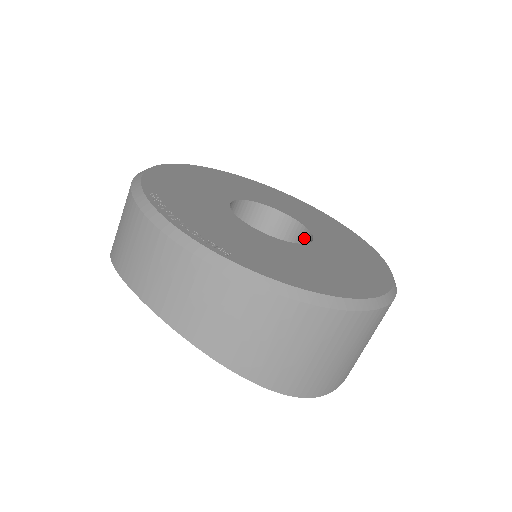
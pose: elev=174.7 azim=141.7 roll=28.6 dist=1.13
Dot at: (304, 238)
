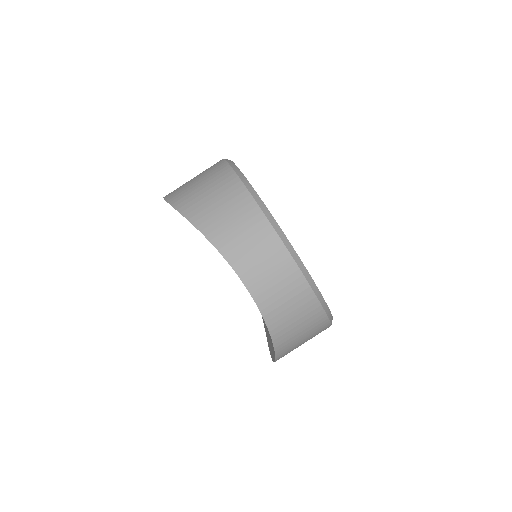
Dot at: occluded
